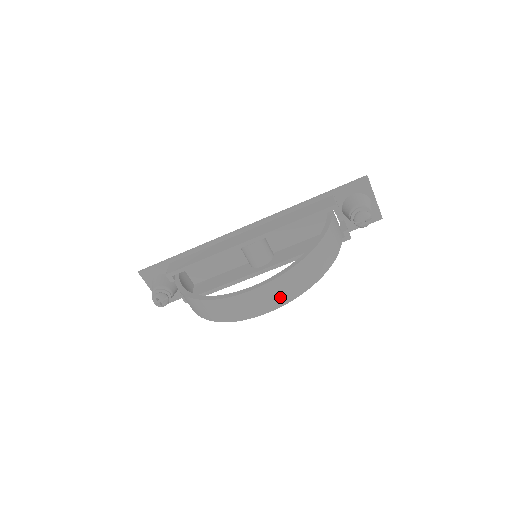
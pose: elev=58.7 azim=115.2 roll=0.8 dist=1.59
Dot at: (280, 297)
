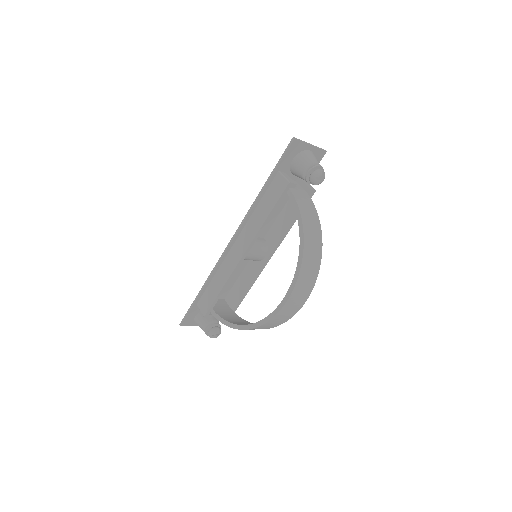
Dot at: (306, 289)
